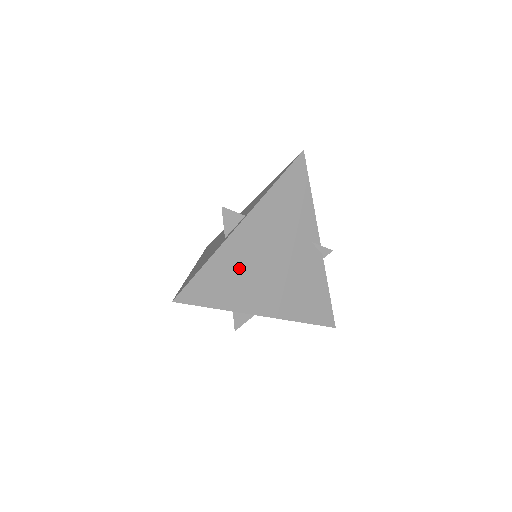
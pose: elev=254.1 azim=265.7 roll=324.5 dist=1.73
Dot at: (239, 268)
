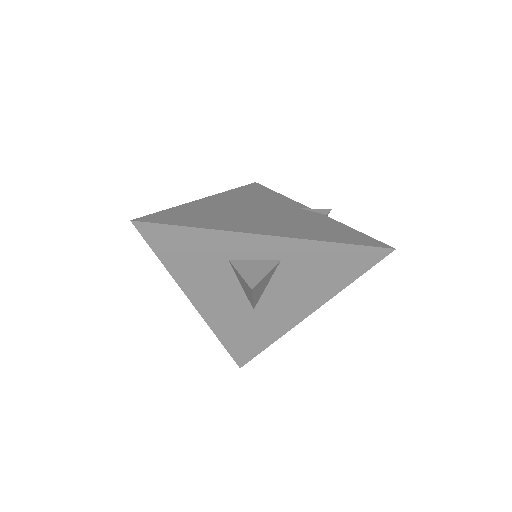
Dot at: (214, 213)
